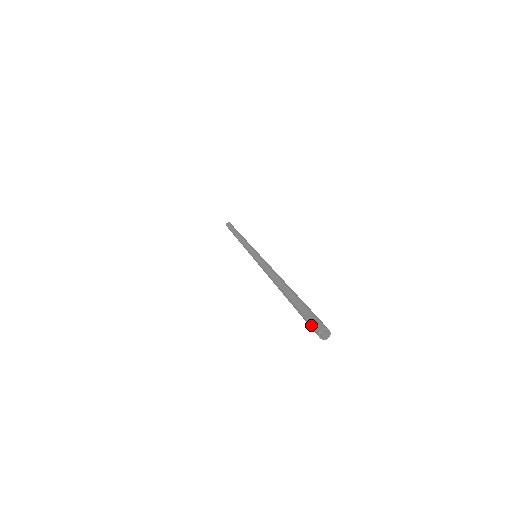
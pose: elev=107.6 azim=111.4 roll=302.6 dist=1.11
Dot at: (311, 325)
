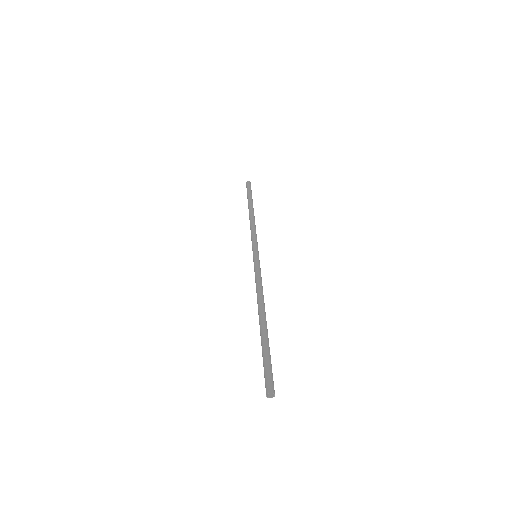
Dot at: (265, 381)
